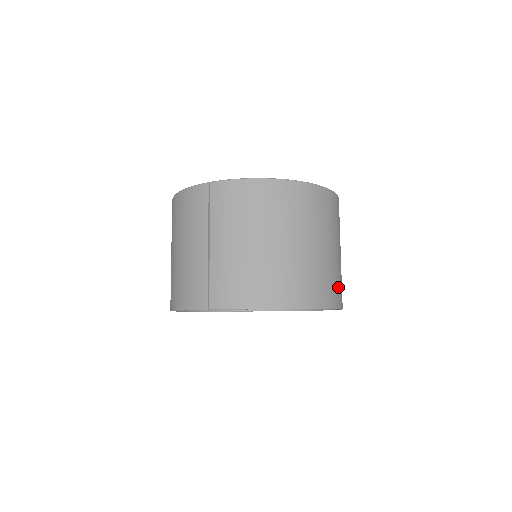
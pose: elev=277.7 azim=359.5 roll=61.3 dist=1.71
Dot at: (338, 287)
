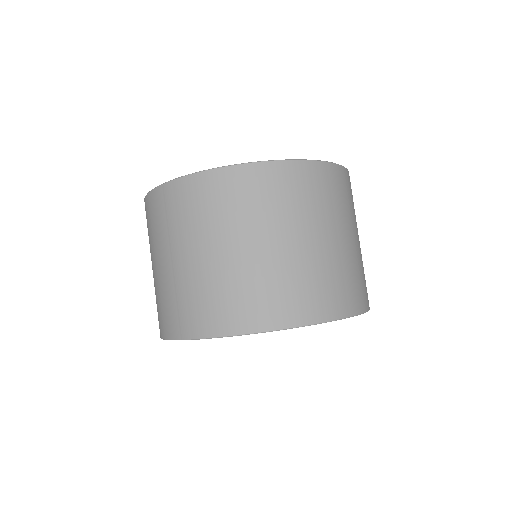
Dot at: (350, 287)
